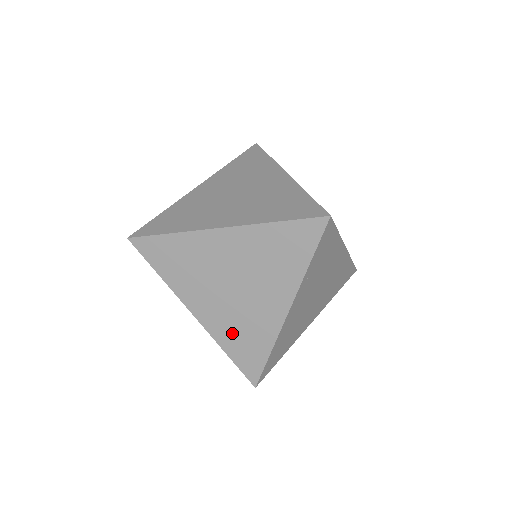
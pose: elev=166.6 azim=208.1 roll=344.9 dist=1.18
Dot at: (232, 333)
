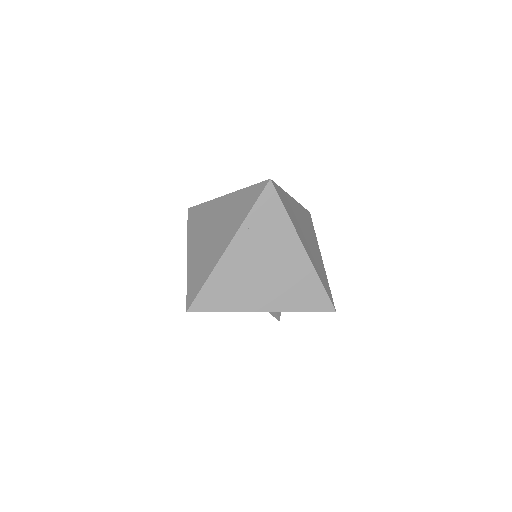
Dot at: (196, 267)
